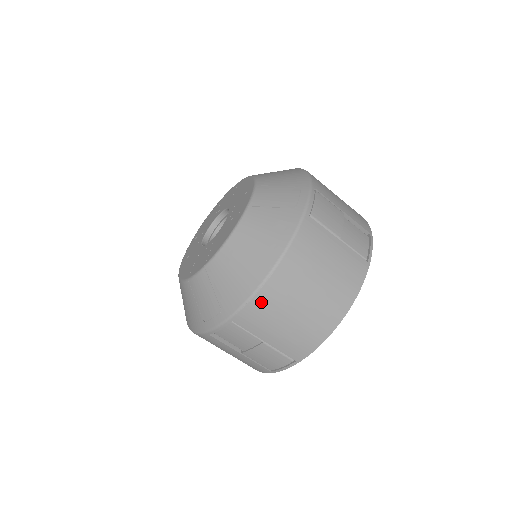
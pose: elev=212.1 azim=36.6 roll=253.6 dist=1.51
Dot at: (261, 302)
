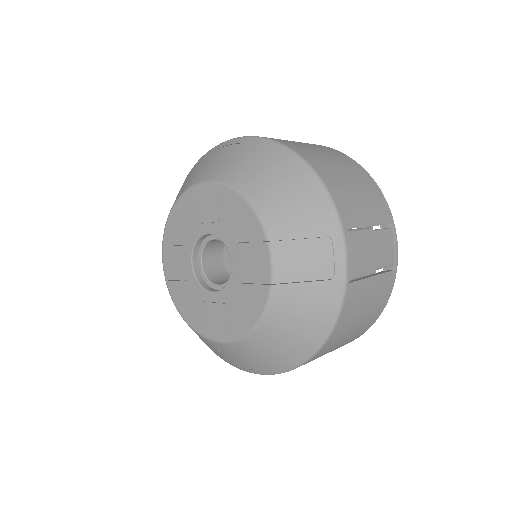
Dot at: (304, 364)
